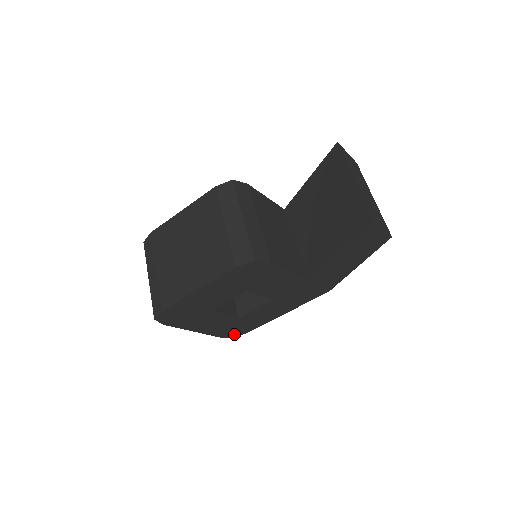
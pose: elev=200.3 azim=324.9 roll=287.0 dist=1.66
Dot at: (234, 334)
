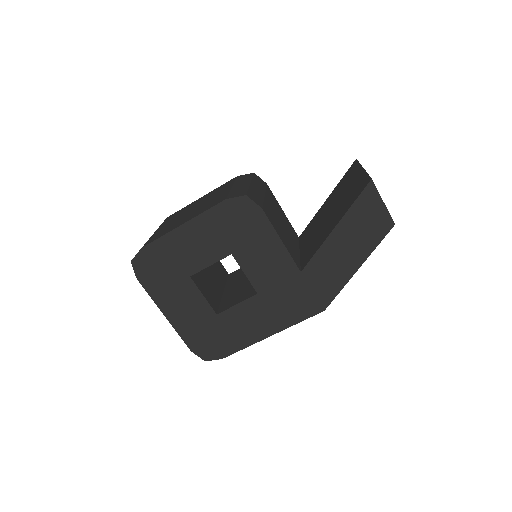
Dot at: (207, 353)
